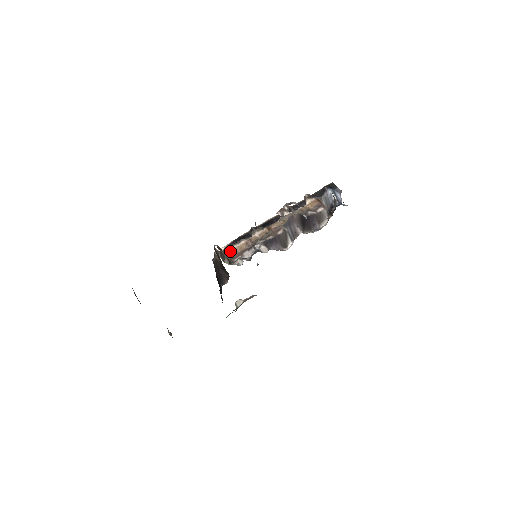
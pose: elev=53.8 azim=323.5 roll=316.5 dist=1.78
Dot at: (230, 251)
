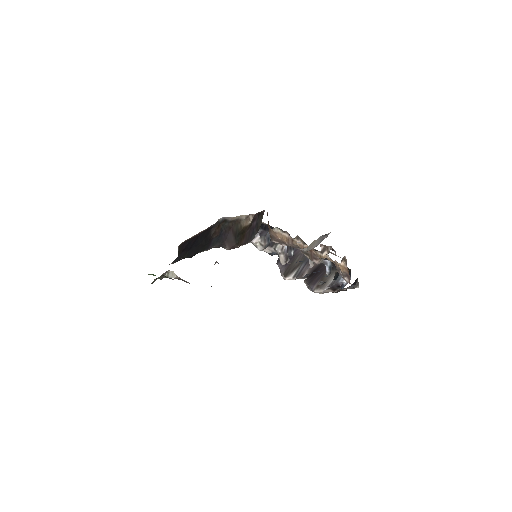
Dot at: (273, 229)
